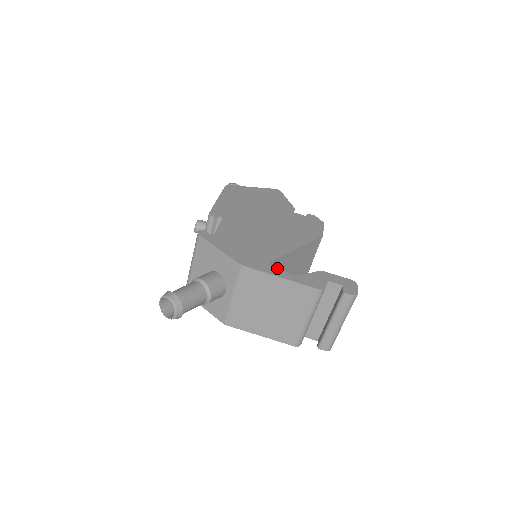
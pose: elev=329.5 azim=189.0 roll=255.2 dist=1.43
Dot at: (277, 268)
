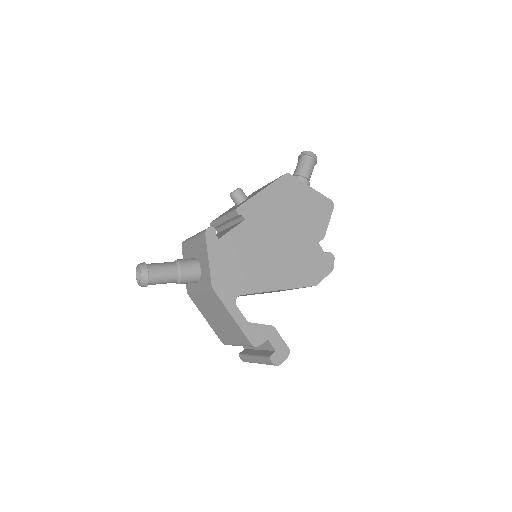
Dot at: occluded
